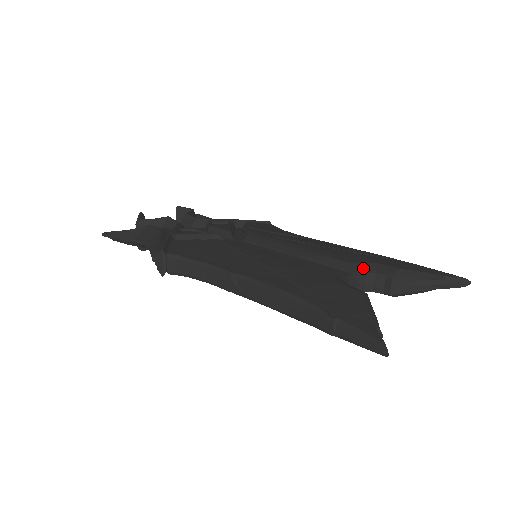
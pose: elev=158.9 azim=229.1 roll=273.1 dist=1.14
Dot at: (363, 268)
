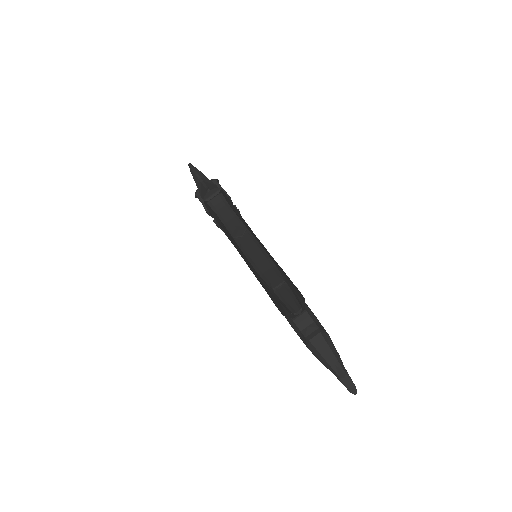
Dot at: (310, 313)
